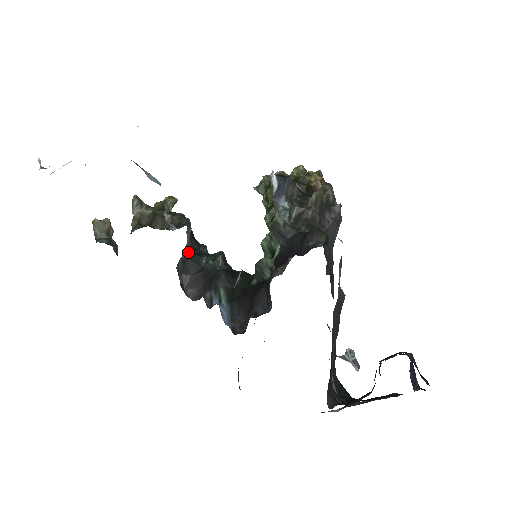
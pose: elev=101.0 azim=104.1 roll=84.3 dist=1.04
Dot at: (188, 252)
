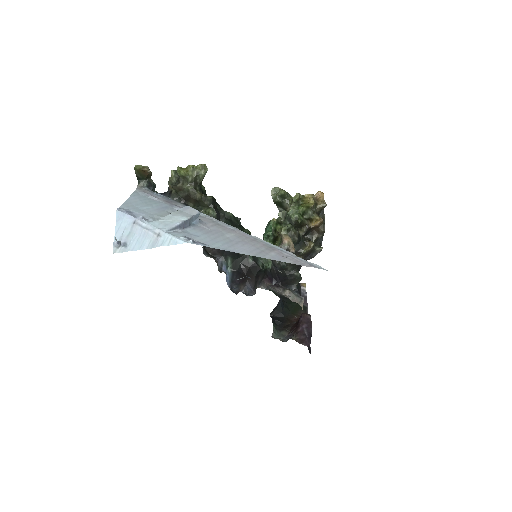
Dot at: occluded
